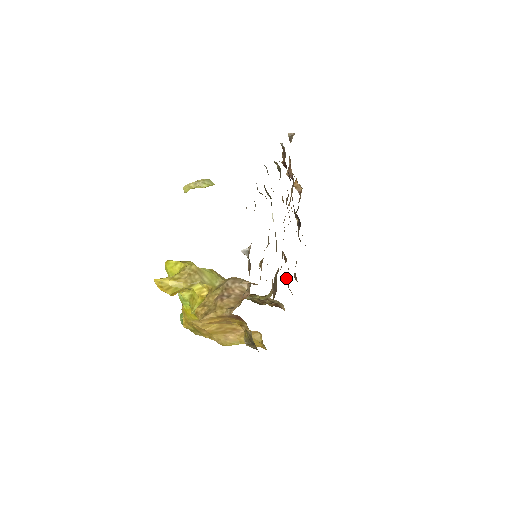
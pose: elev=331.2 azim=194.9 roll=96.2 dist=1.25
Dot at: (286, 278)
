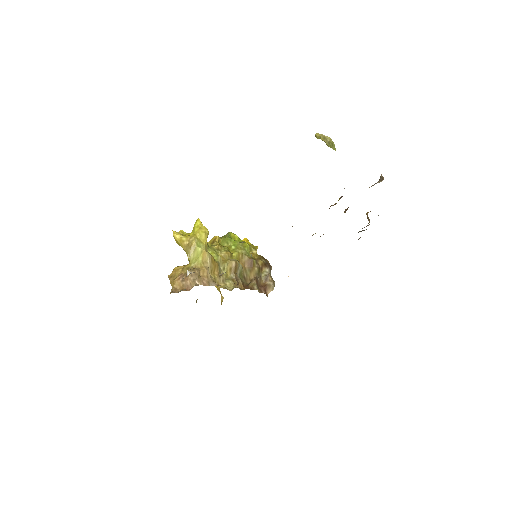
Dot at: occluded
